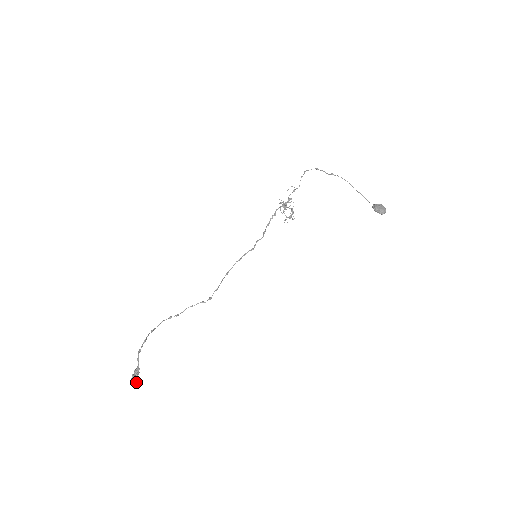
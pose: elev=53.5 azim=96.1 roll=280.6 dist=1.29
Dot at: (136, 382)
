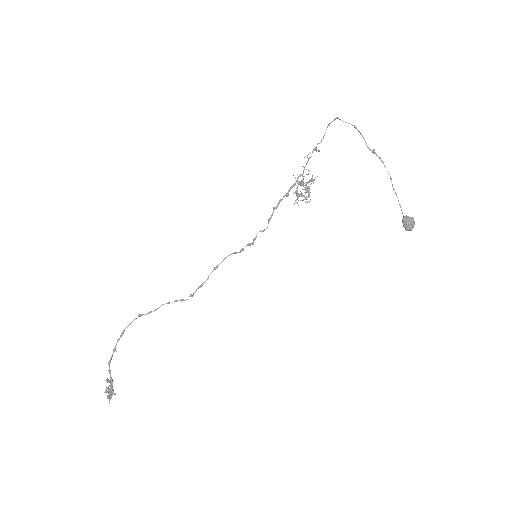
Dot at: (111, 394)
